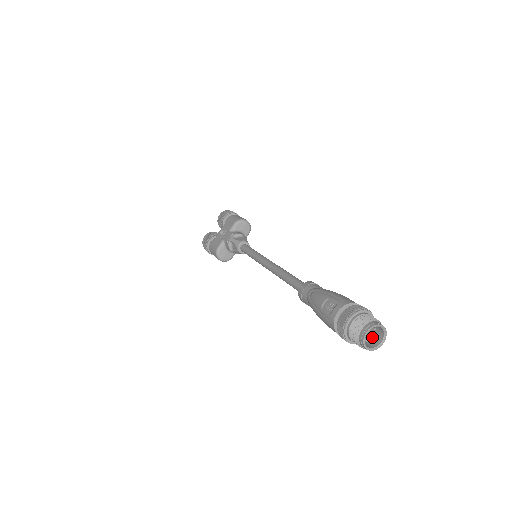
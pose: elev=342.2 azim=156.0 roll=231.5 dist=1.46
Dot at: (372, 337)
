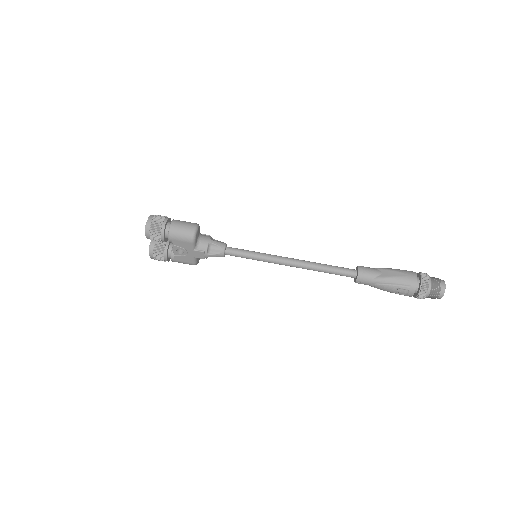
Dot at: occluded
